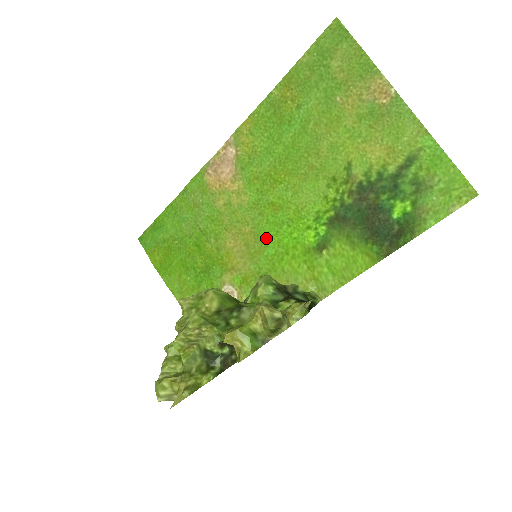
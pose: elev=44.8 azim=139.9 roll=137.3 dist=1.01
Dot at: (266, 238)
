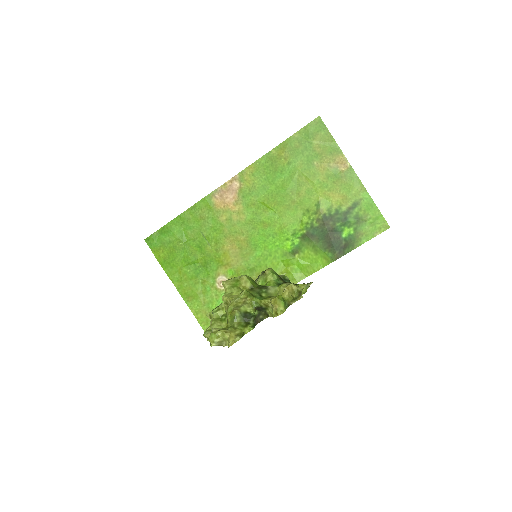
Dot at: (256, 244)
